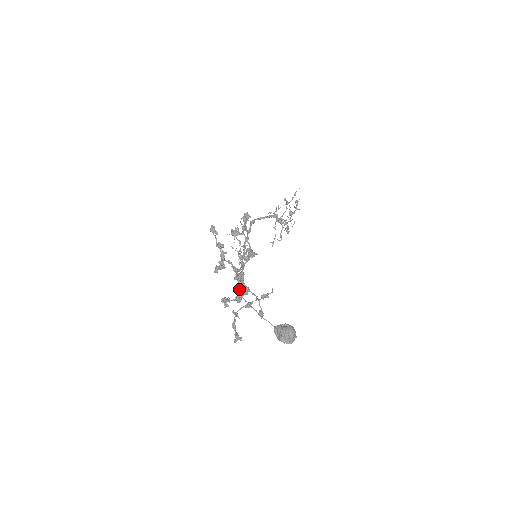
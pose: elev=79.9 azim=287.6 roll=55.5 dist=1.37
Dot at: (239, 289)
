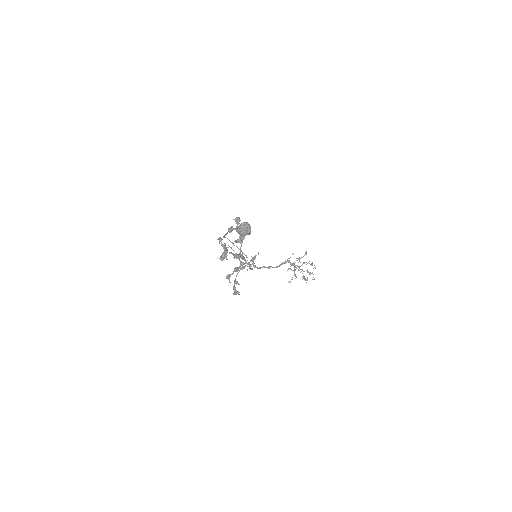
Dot at: occluded
